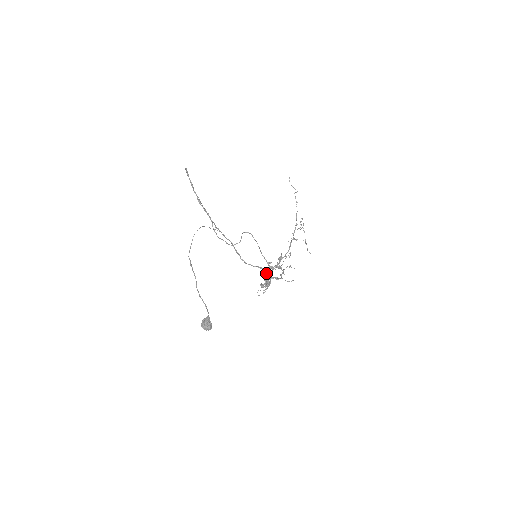
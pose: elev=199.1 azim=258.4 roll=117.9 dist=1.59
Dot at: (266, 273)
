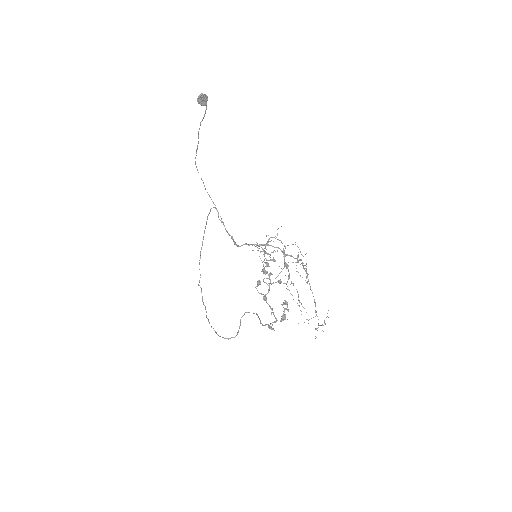
Dot at: occluded
